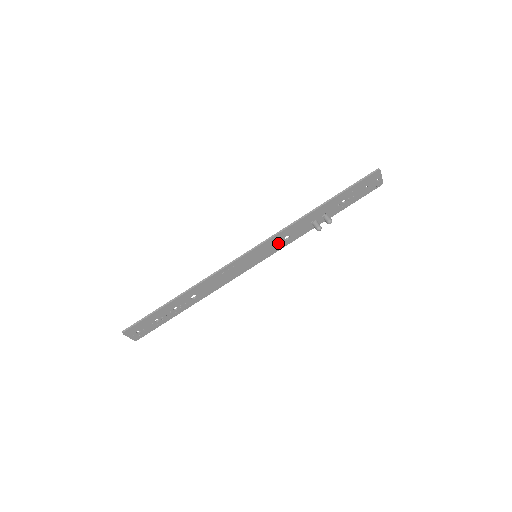
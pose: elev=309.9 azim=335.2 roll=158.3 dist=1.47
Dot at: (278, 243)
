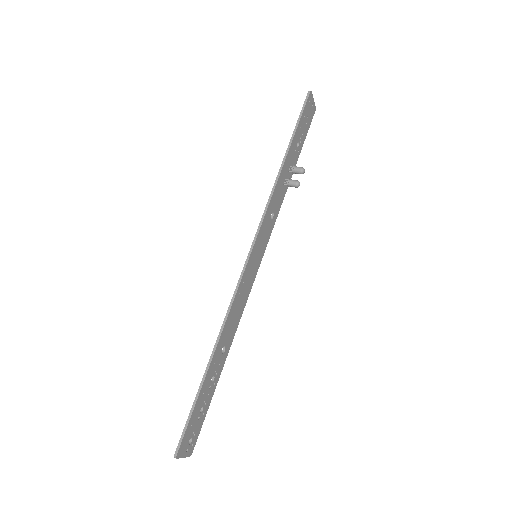
Dot at: (267, 227)
